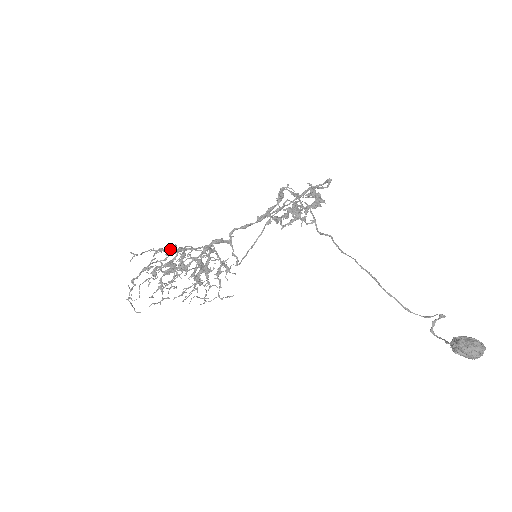
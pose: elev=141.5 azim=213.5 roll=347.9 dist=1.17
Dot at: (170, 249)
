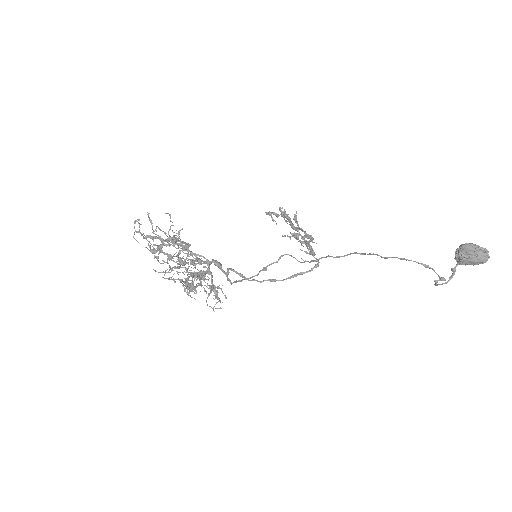
Dot at: occluded
